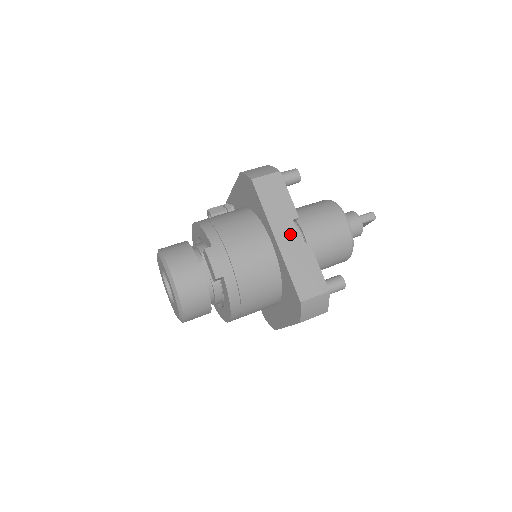
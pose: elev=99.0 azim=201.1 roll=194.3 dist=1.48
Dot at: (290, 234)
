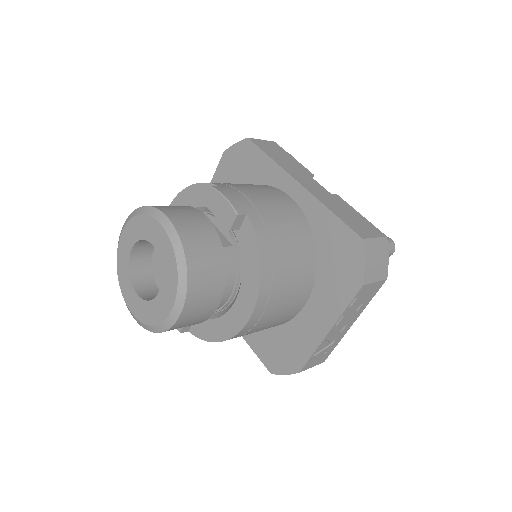
Dot at: (313, 184)
